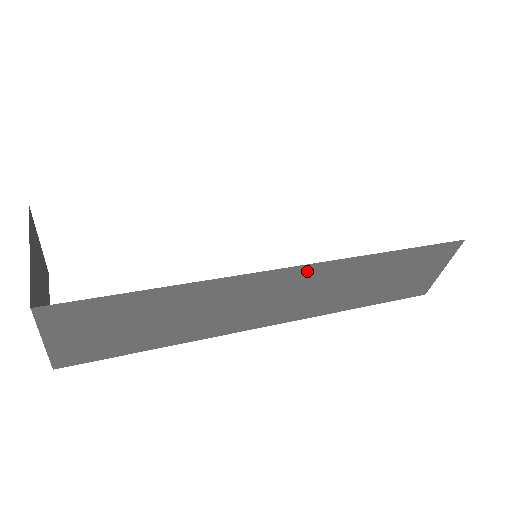
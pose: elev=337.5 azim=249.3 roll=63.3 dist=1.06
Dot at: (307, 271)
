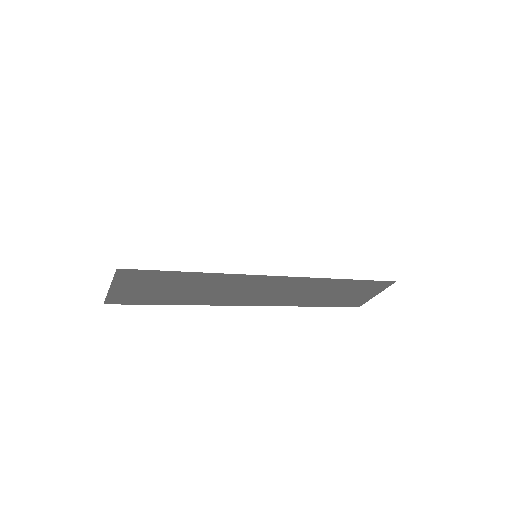
Dot at: (291, 280)
